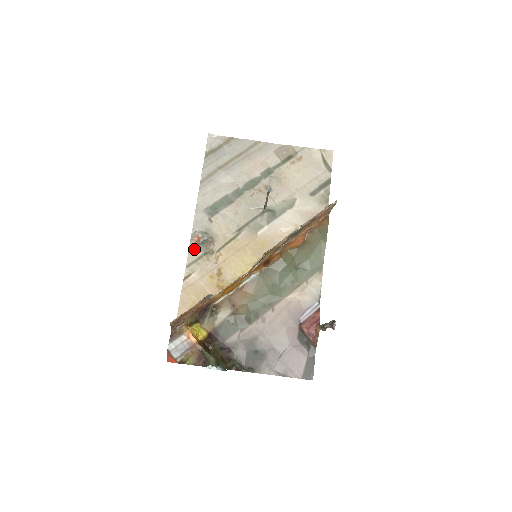
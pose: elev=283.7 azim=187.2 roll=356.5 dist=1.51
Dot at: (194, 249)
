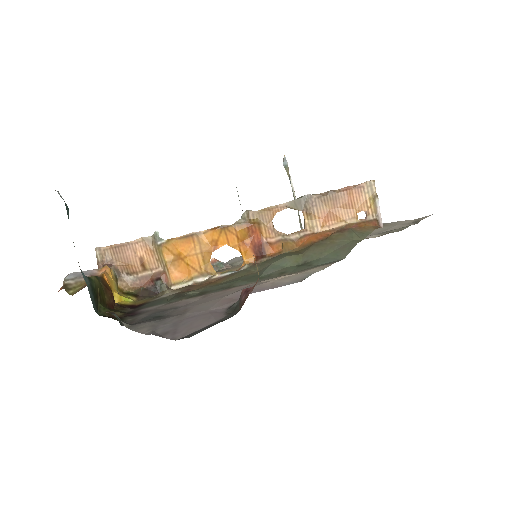
Dot at: occluded
